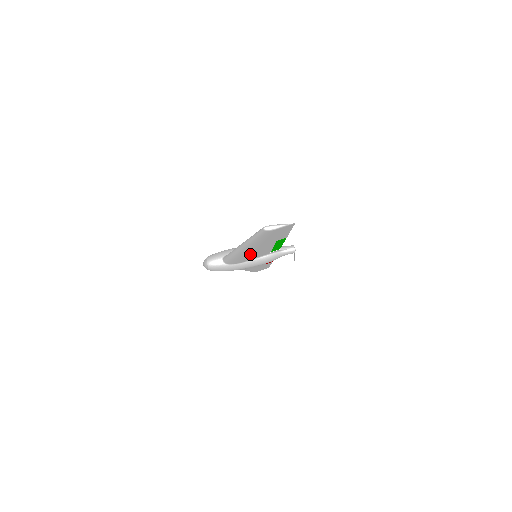
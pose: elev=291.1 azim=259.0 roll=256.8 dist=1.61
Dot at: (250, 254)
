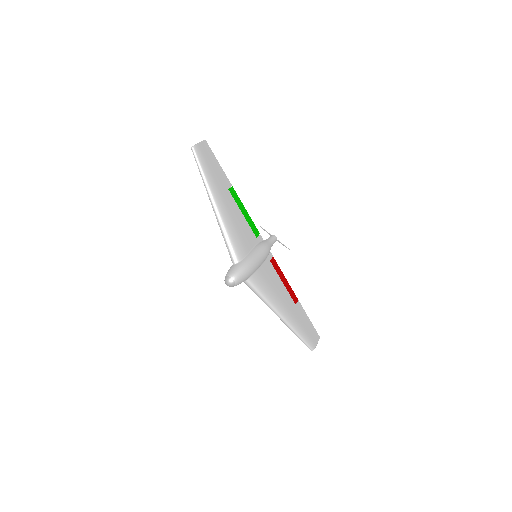
Dot at: (232, 222)
